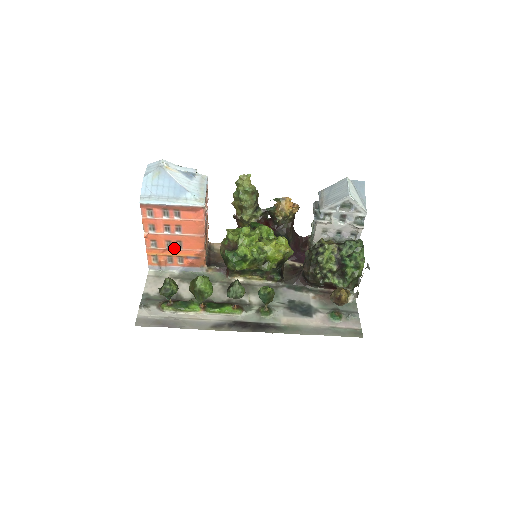
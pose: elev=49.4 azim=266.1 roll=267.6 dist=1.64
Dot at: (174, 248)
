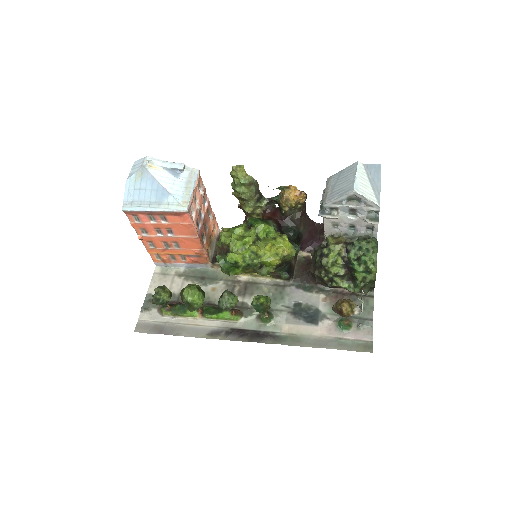
Dot at: (172, 248)
